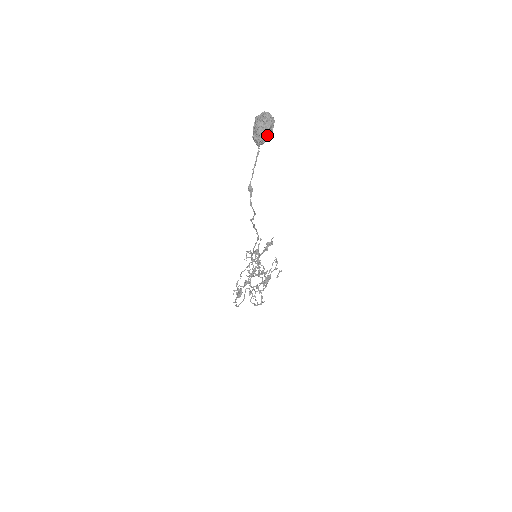
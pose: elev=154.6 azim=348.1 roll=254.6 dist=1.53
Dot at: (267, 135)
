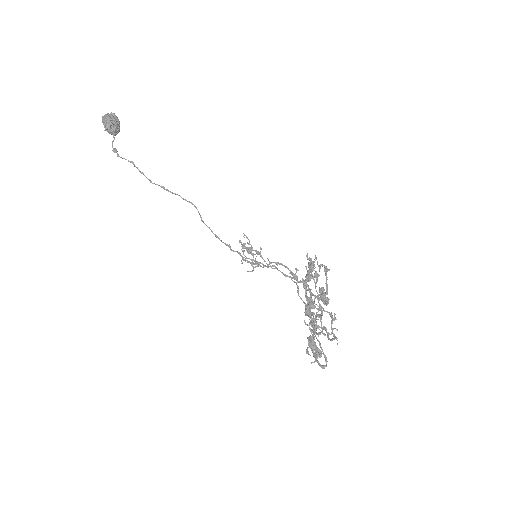
Dot at: (108, 119)
